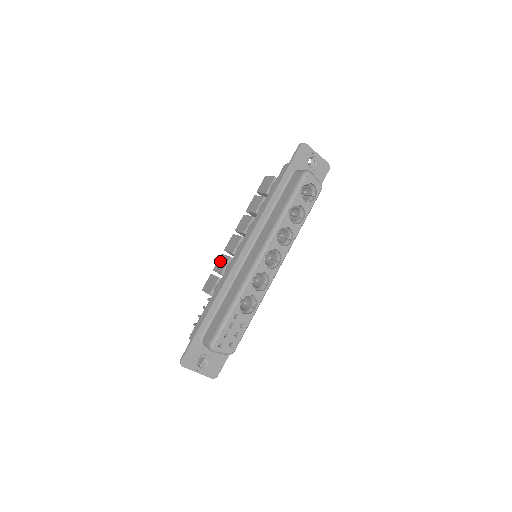
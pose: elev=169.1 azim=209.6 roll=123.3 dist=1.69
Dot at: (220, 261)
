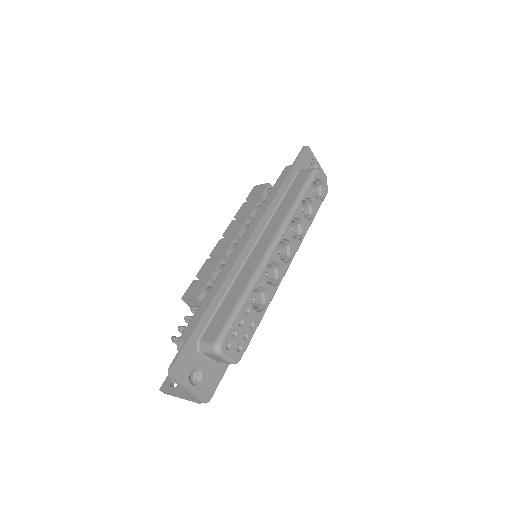
Dot at: (206, 265)
